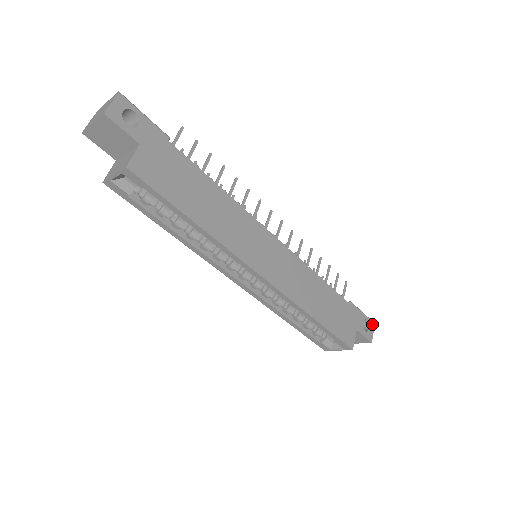
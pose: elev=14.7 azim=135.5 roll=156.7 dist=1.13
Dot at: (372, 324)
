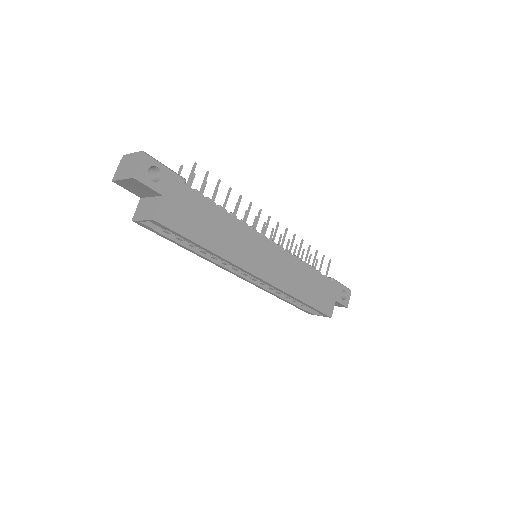
Dot at: (349, 292)
